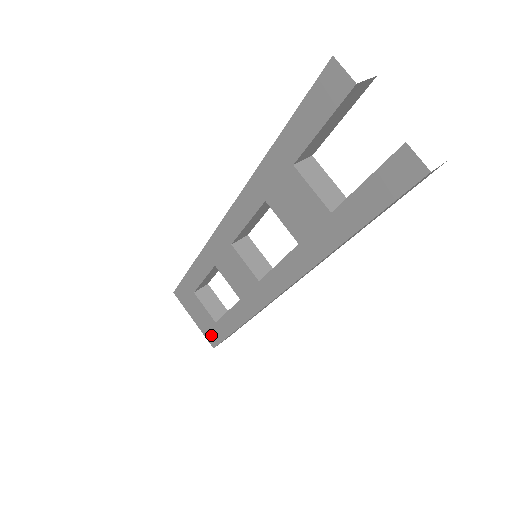
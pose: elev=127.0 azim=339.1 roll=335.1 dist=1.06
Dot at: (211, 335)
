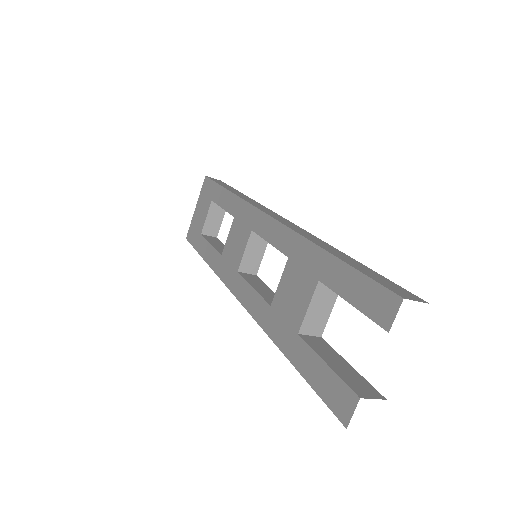
Dot at: (193, 232)
